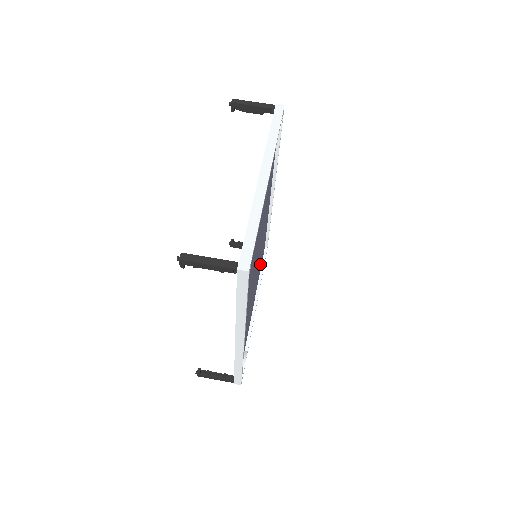
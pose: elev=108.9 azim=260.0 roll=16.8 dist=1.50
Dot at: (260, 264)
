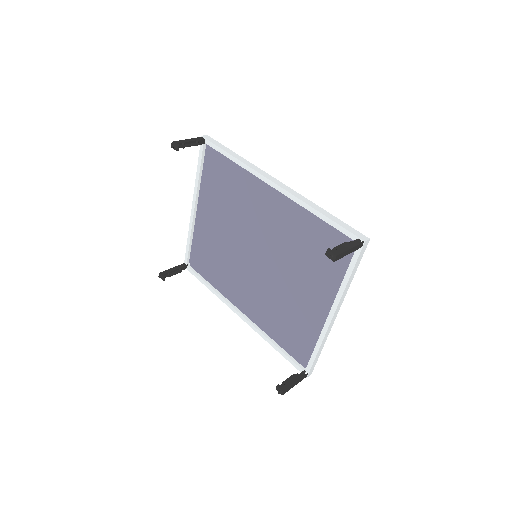
Dot at: (300, 331)
